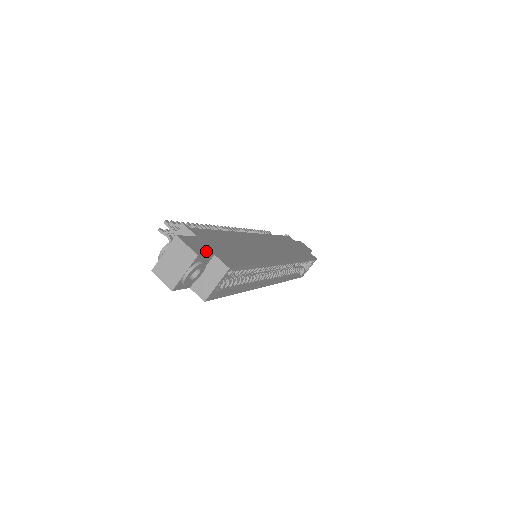
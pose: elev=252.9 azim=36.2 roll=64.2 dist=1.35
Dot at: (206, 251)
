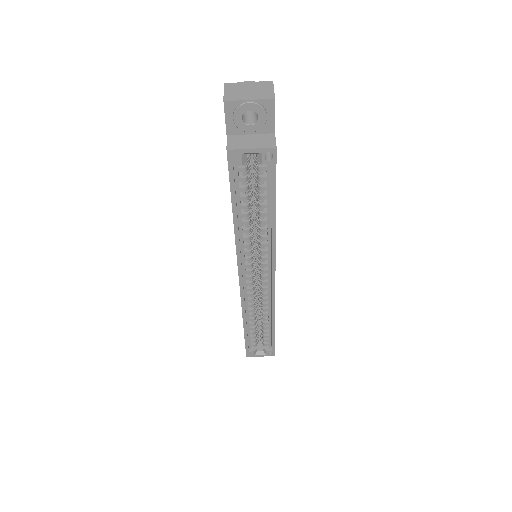
Dot at: occluded
